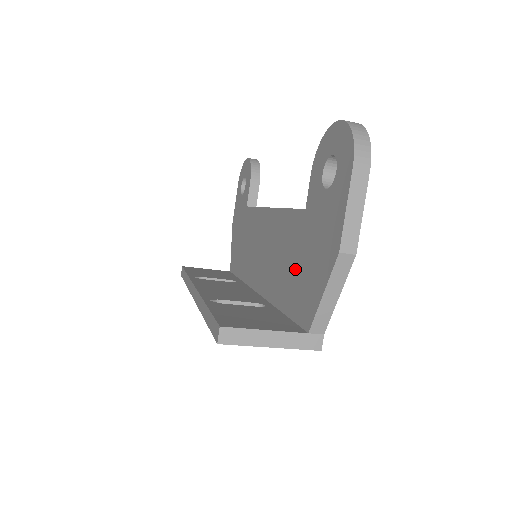
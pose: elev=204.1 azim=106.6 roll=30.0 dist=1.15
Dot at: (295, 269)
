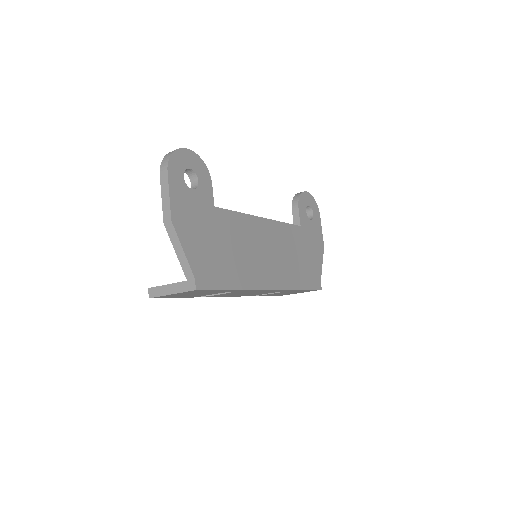
Dot at: occluded
